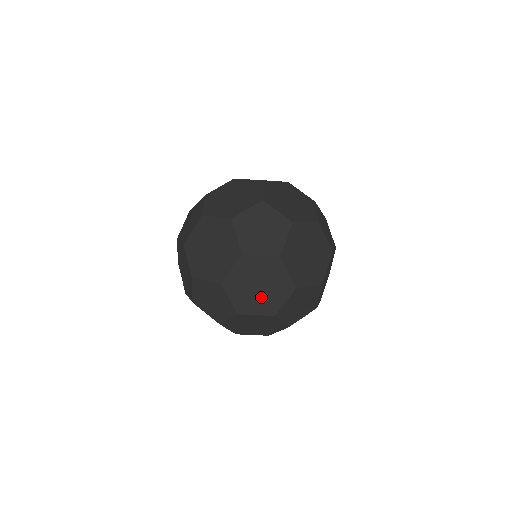
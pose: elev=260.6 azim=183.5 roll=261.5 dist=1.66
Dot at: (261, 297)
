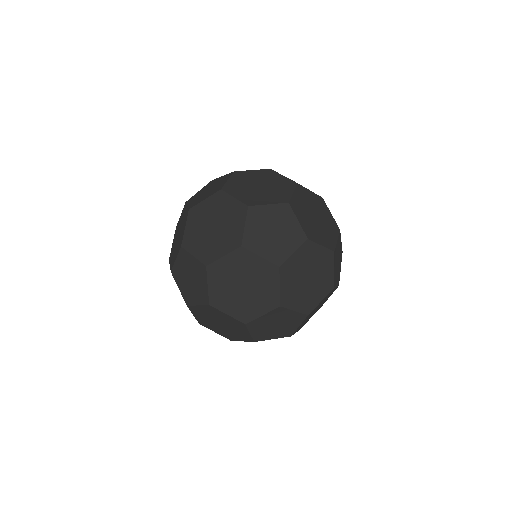
Dot at: (231, 330)
